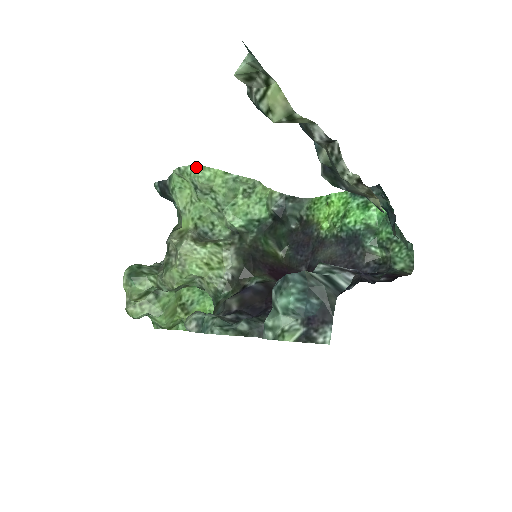
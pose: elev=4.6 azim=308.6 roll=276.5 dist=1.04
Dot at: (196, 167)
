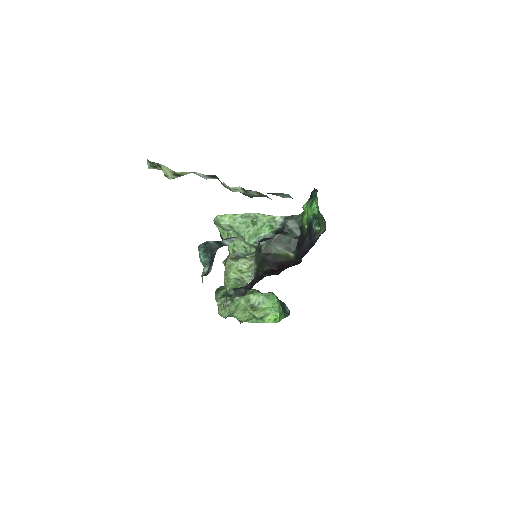
Dot at: (217, 217)
